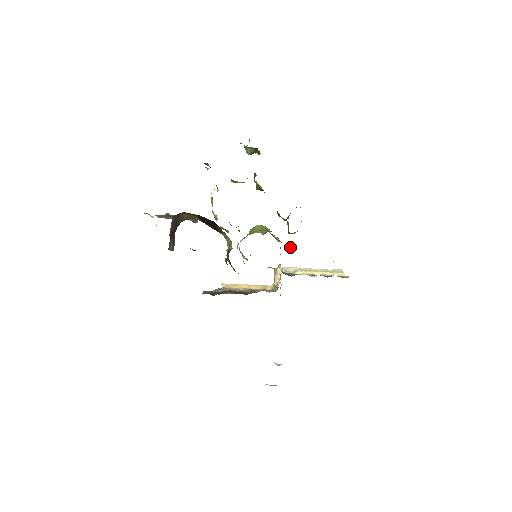
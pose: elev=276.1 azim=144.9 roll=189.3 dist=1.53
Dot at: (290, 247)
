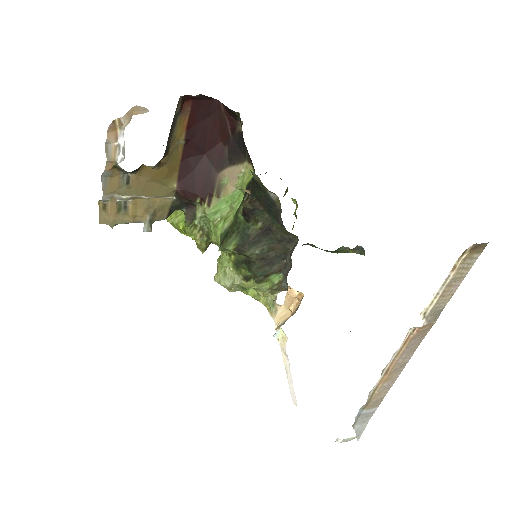
Dot at: occluded
